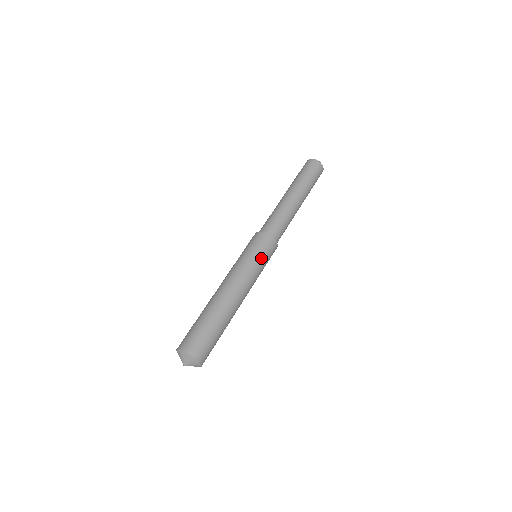
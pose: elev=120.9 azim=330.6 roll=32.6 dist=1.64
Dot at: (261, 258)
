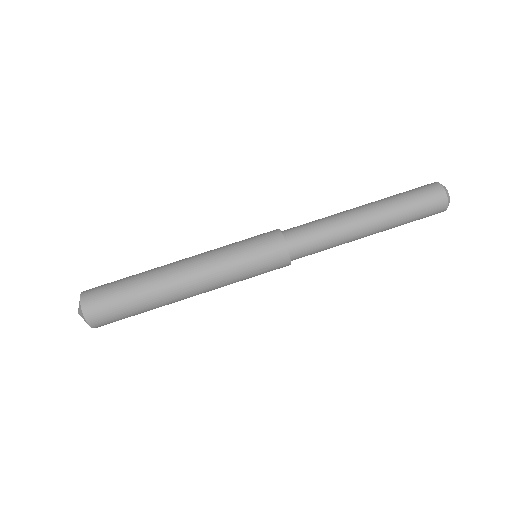
Dot at: (255, 274)
